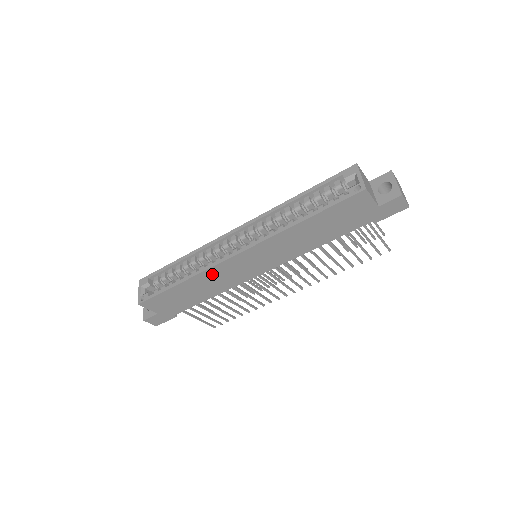
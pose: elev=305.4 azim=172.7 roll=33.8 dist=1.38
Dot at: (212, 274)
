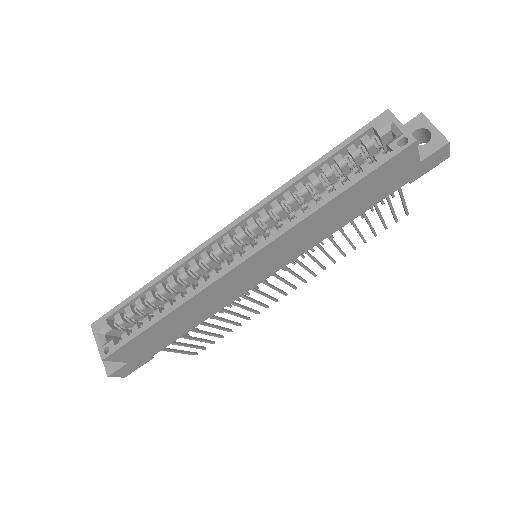
Dot at: (207, 294)
